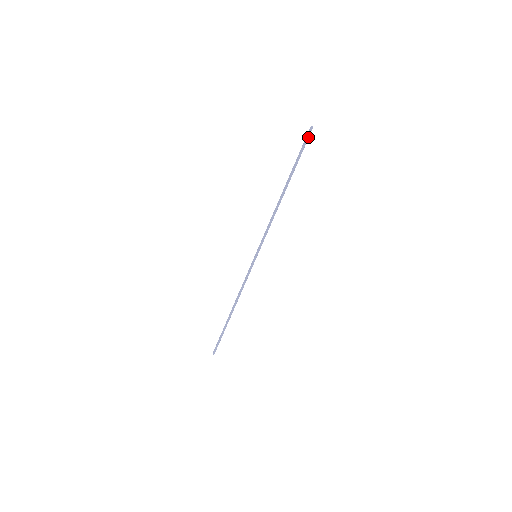
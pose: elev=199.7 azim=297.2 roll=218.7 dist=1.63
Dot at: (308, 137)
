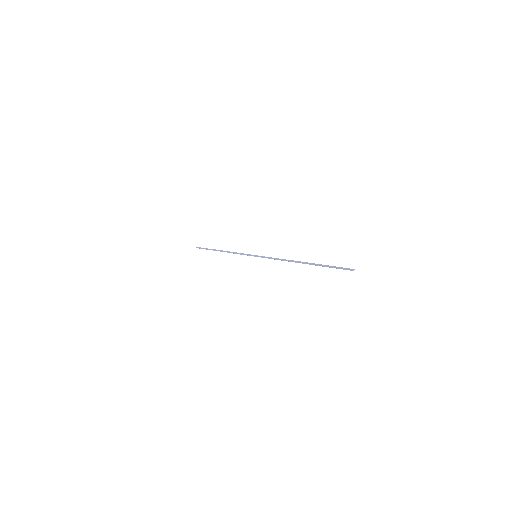
Dot at: (345, 269)
